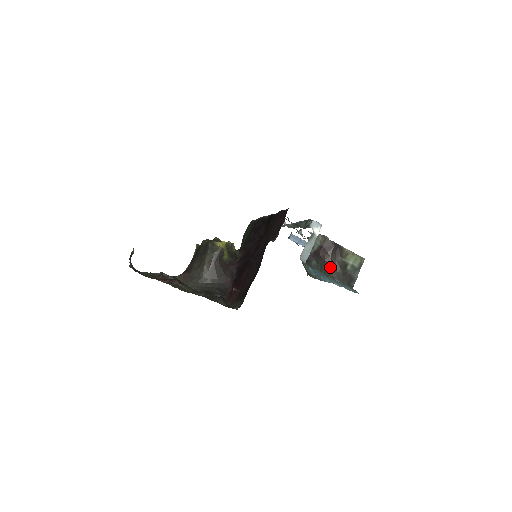
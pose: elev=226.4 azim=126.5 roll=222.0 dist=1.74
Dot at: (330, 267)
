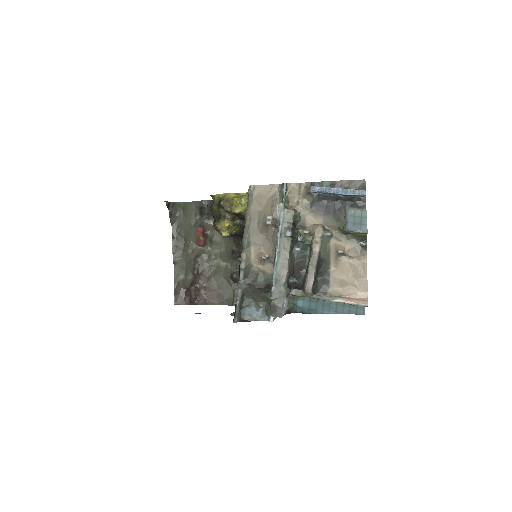
Dot at: occluded
